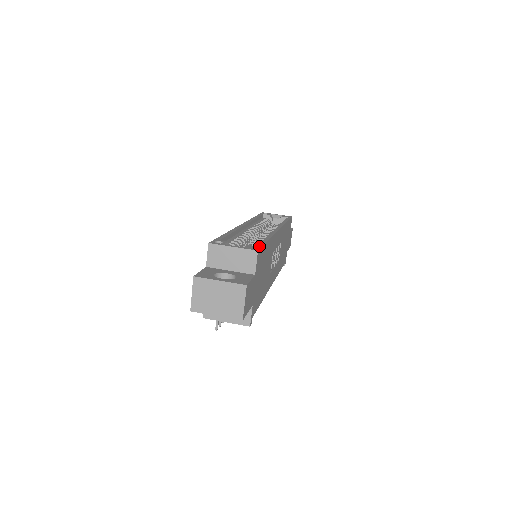
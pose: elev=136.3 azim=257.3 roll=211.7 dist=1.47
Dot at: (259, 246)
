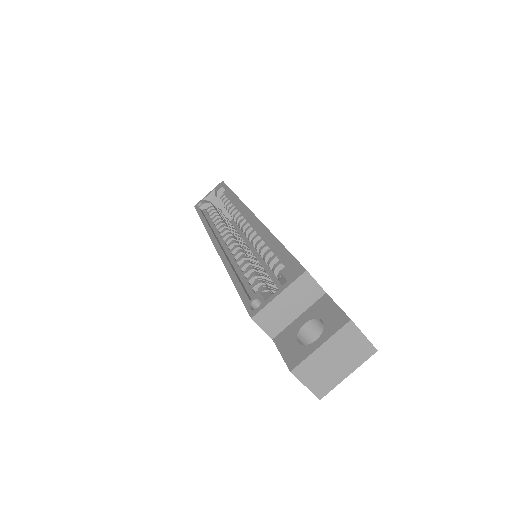
Dot at: (293, 261)
